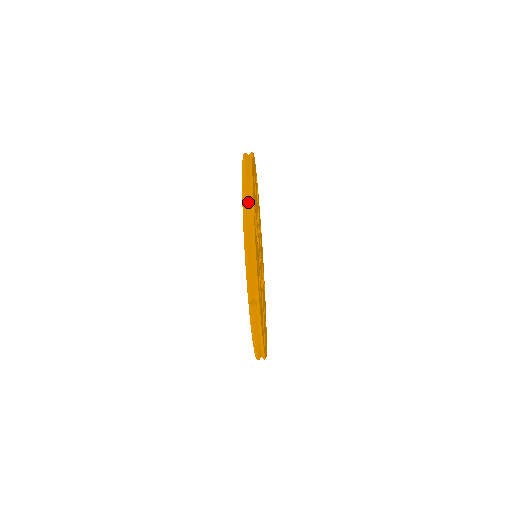
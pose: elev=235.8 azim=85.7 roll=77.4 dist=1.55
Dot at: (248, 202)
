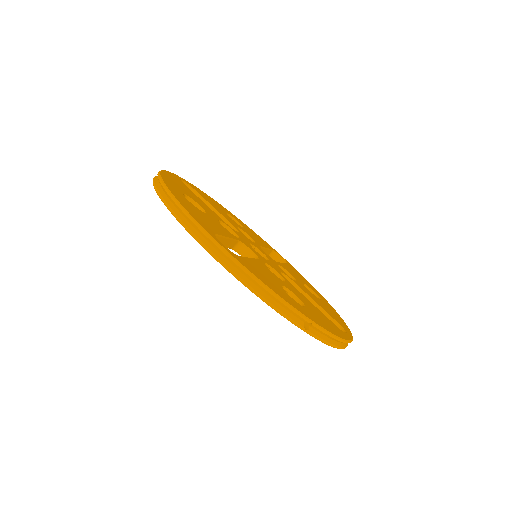
Dot at: (210, 244)
